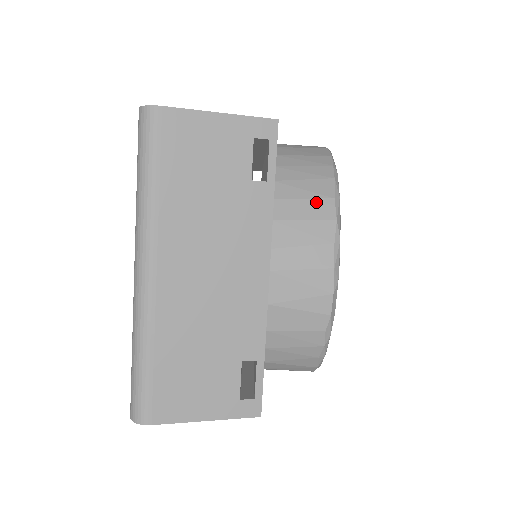
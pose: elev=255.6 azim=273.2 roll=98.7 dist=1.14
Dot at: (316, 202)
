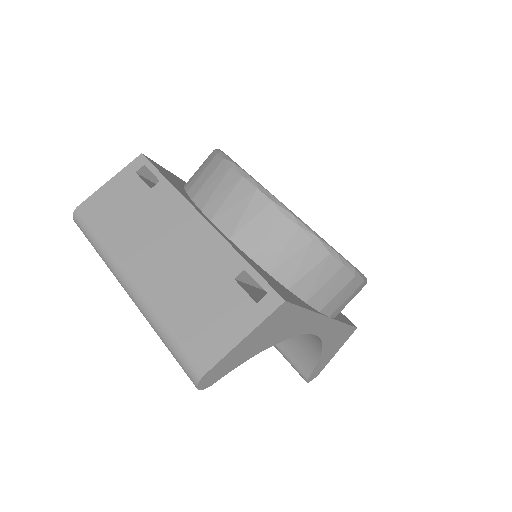
Dot at: (208, 167)
